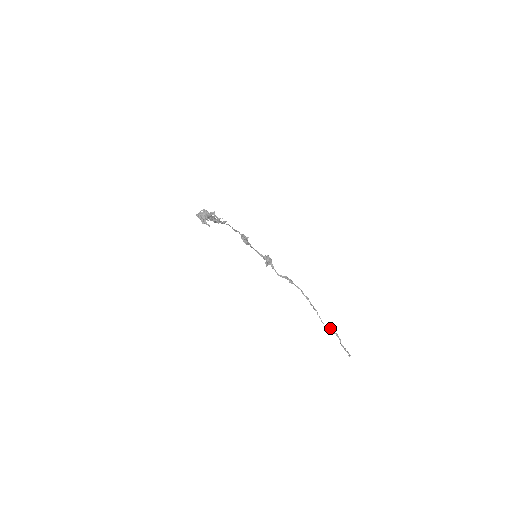
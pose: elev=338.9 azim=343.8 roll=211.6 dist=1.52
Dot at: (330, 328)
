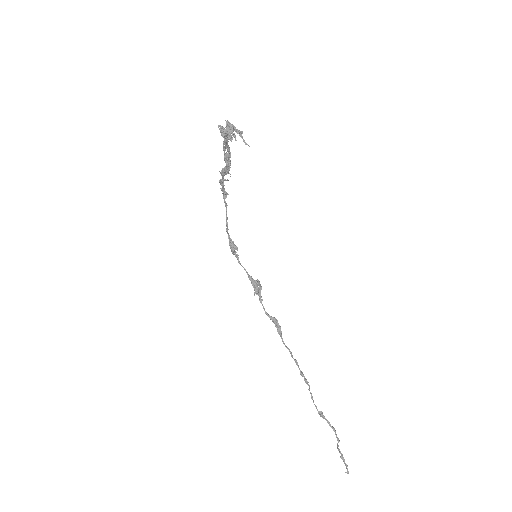
Dot at: (324, 417)
